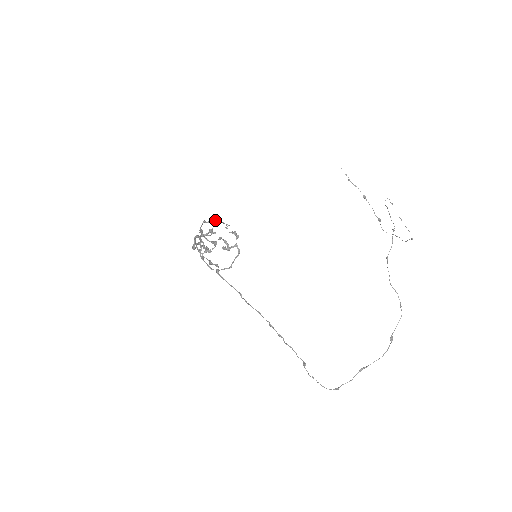
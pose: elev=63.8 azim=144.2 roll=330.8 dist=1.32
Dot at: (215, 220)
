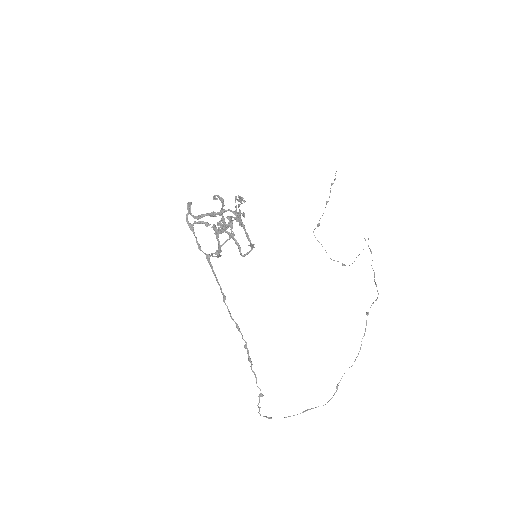
Dot at: (240, 196)
